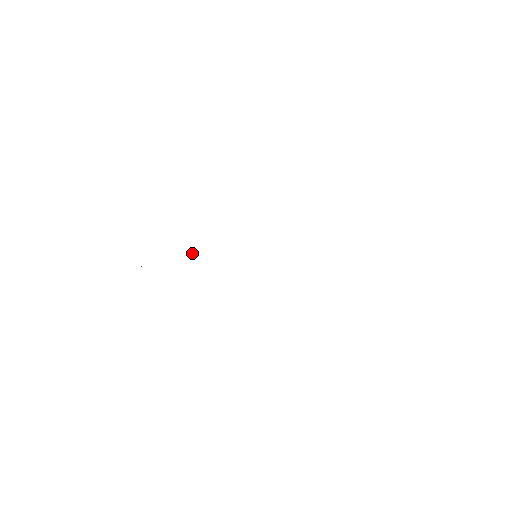
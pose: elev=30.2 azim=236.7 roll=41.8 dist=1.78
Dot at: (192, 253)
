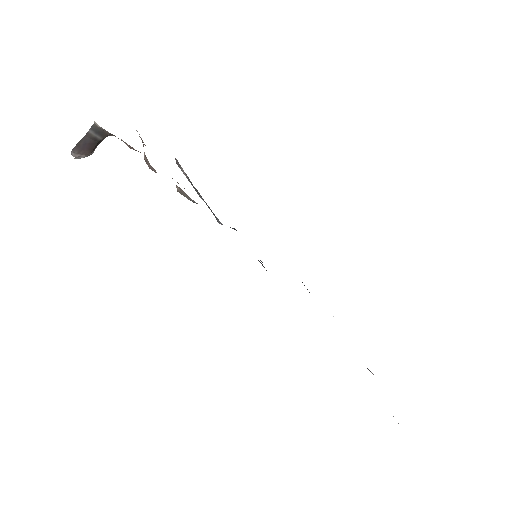
Dot at: occluded
